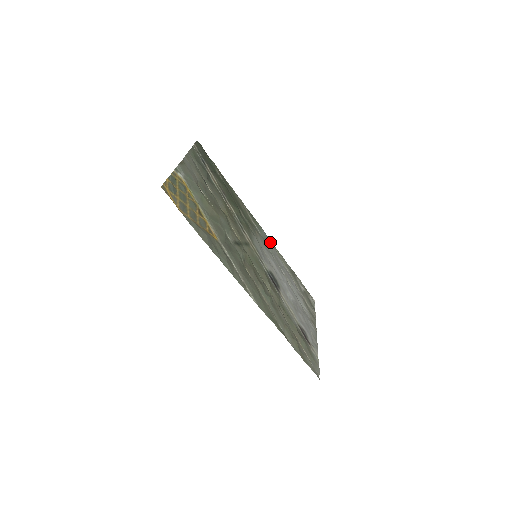
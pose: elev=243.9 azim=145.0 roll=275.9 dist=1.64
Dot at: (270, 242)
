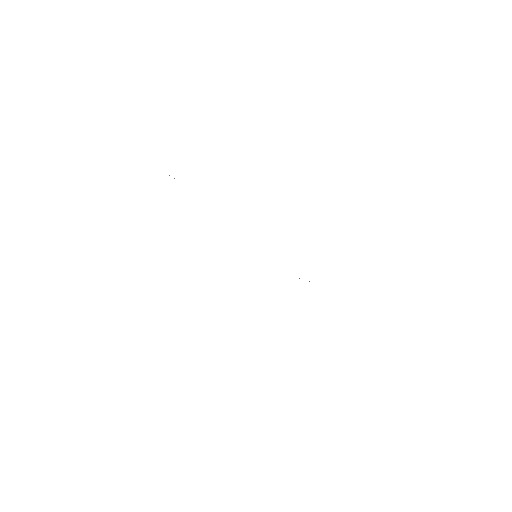
Dot at: occluded
